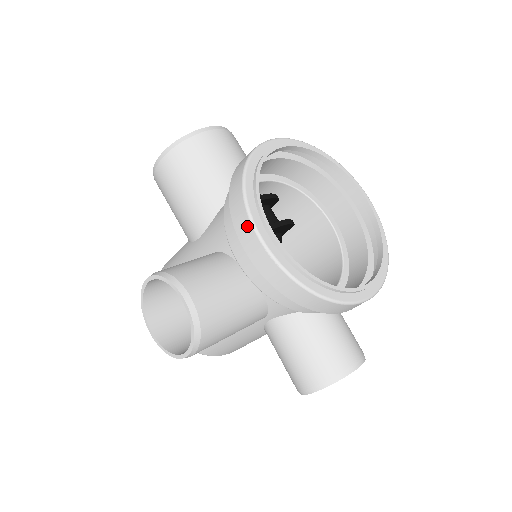
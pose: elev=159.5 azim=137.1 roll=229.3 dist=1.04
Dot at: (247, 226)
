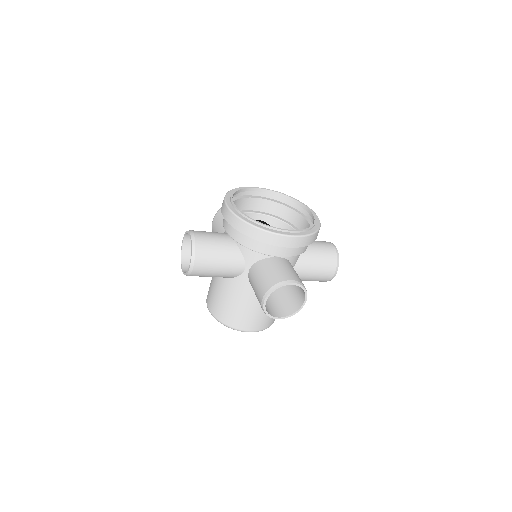
Dot at: (223, 204)
